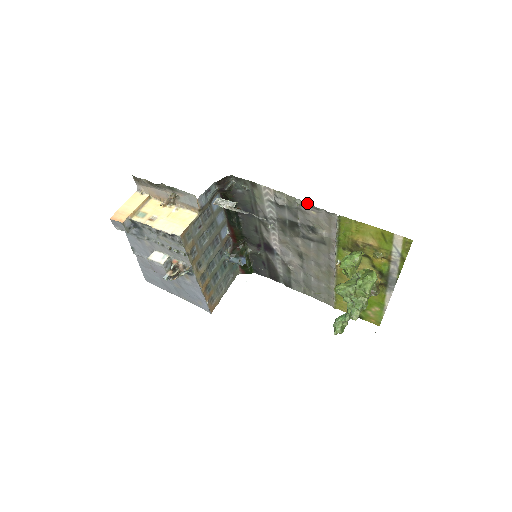
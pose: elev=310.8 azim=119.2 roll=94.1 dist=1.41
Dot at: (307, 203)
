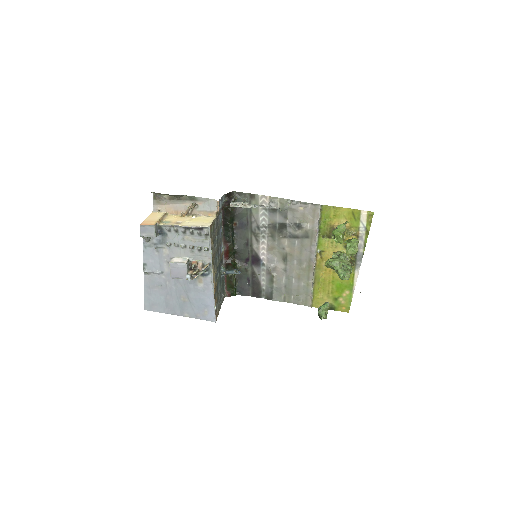
Dot at: (297, 201)
